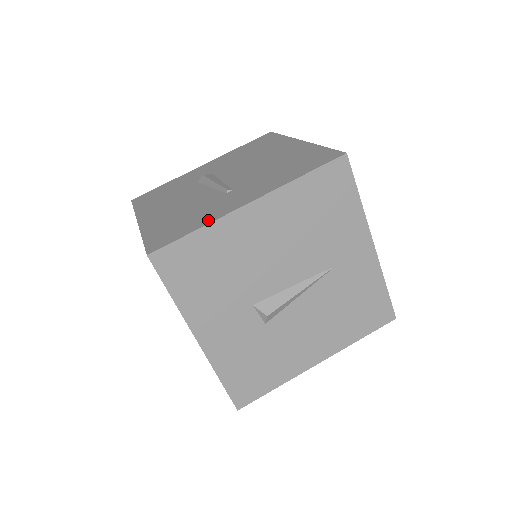
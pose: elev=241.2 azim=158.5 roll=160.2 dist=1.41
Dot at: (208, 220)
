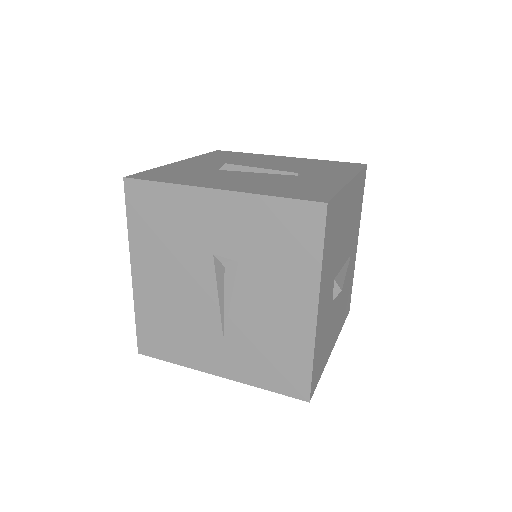
Dot at: (335, 186)
